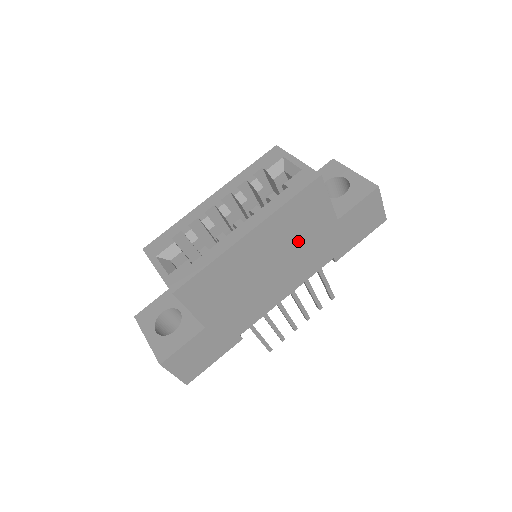
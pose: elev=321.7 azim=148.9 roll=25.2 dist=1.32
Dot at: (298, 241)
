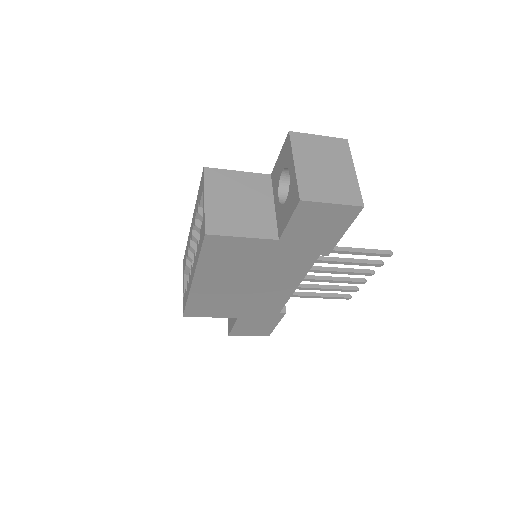
Dot at: (252, 266)
